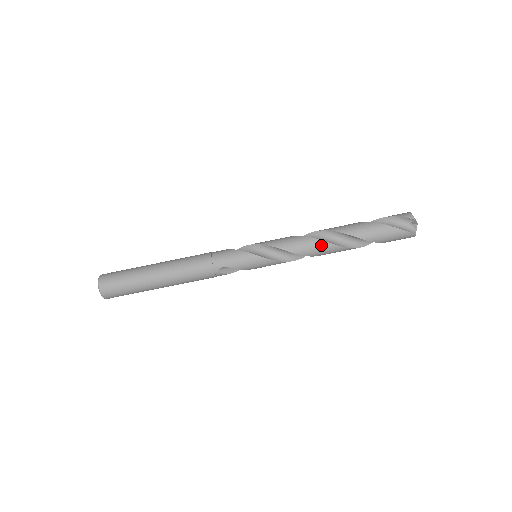
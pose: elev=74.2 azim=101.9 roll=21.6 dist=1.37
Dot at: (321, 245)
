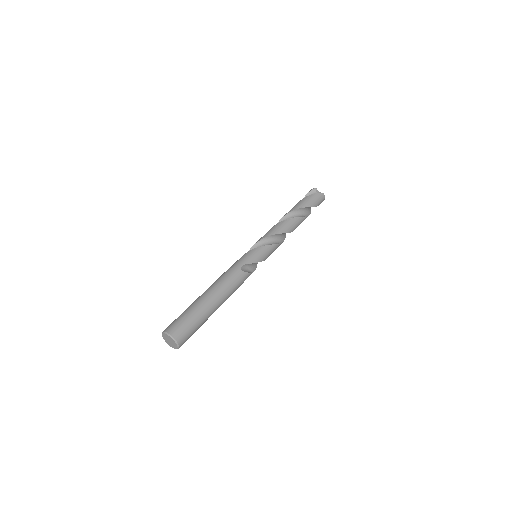
Dot at: (285, 222)
